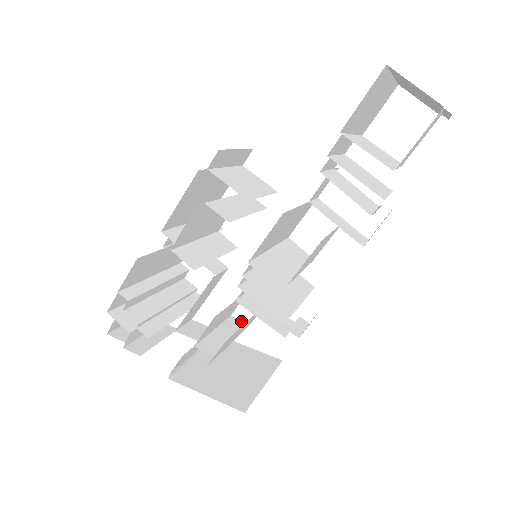
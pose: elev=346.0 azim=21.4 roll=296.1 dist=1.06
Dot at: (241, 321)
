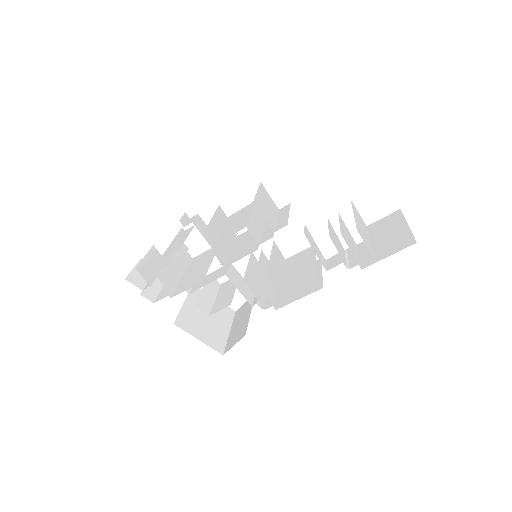
Dot at: (215, 280)
